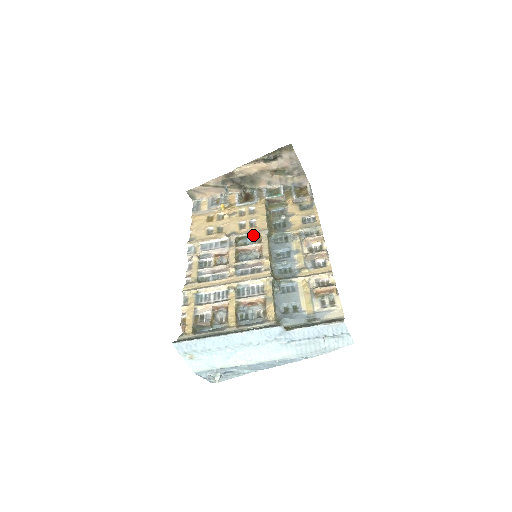
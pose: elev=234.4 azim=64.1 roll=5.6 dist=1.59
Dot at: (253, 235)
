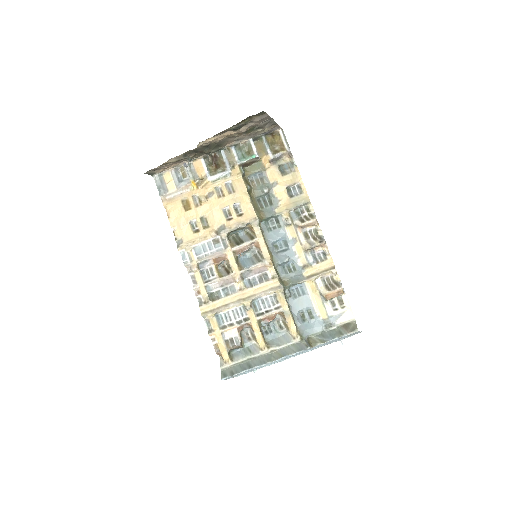
Dot at: (244, 227)
